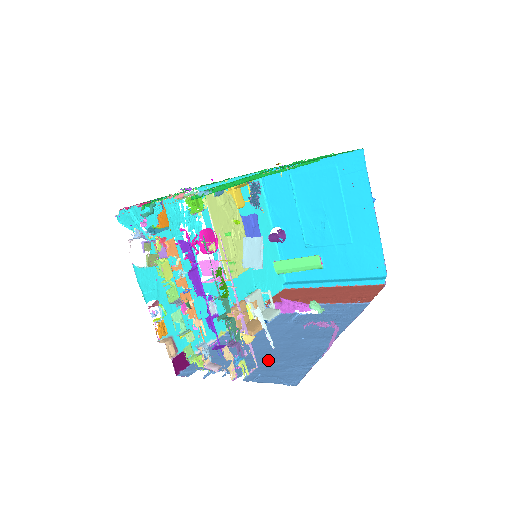
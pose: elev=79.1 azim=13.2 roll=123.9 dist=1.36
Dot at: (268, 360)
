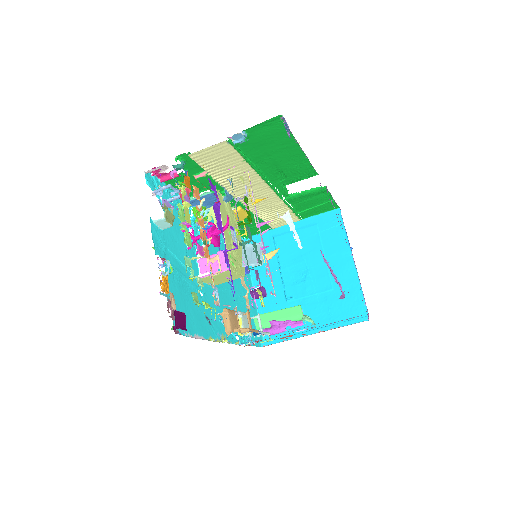
Dot at: occluded
